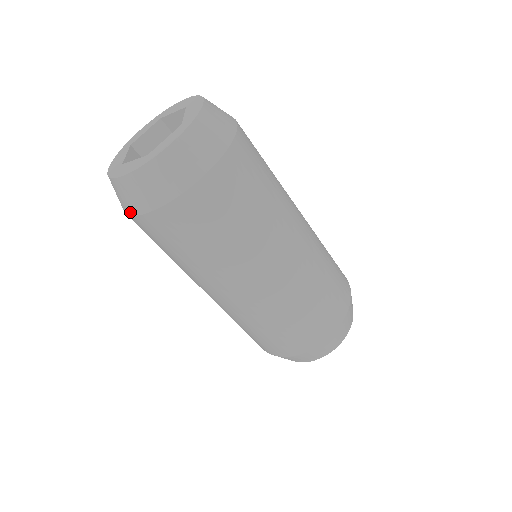
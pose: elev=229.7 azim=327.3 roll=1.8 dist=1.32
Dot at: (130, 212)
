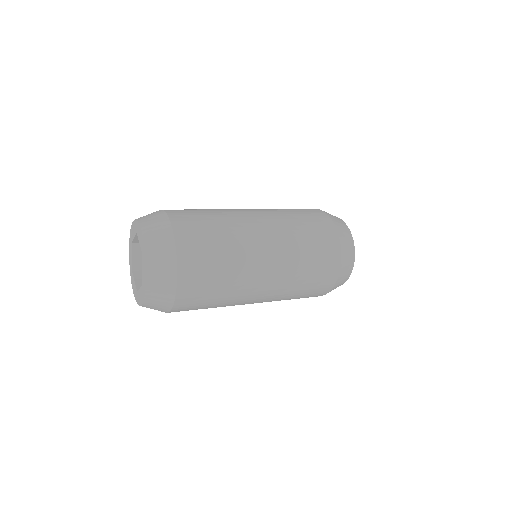
Dot at: occluded
